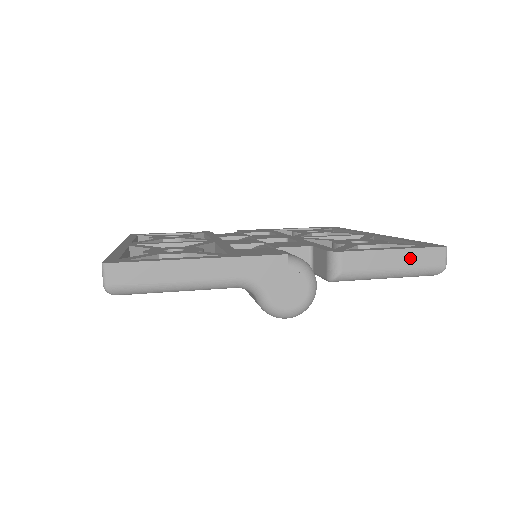
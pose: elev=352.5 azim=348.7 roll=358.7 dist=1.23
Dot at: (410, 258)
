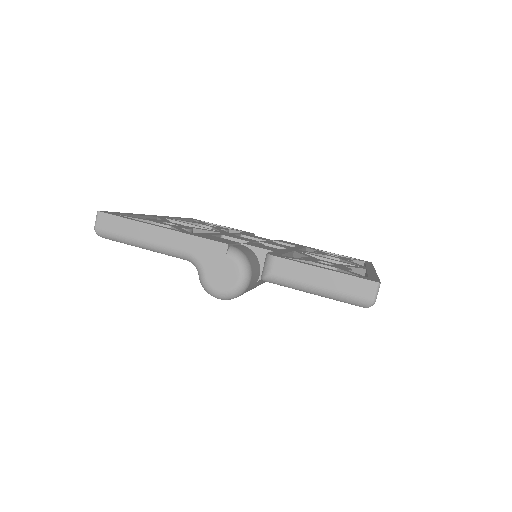
Dot at: (338, 282)
